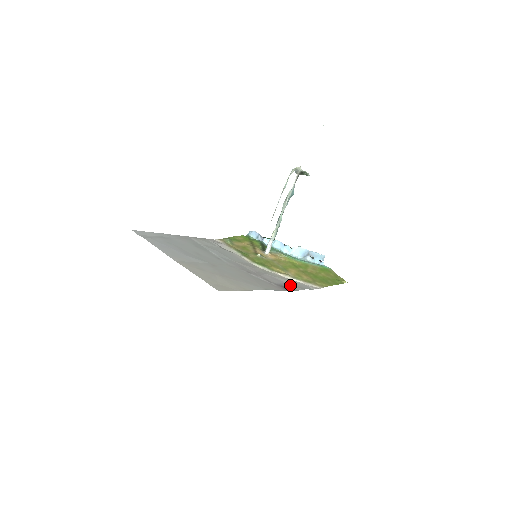
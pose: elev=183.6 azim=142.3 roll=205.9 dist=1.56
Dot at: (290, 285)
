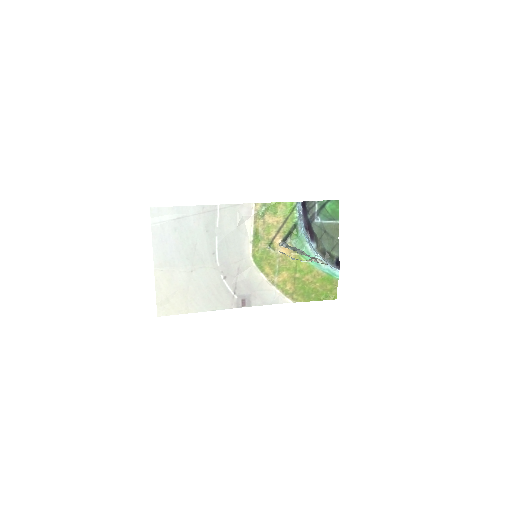
Dot at: (256, 297)
